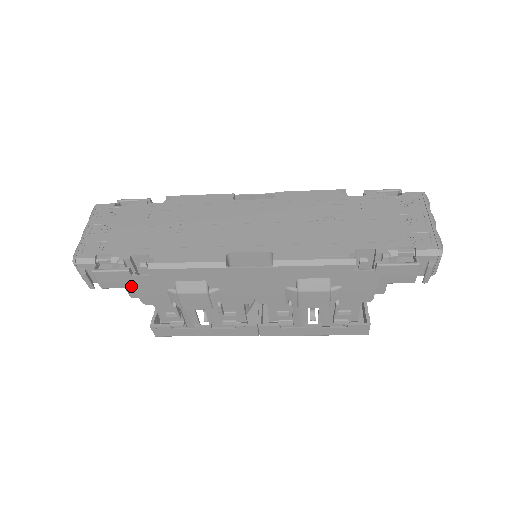
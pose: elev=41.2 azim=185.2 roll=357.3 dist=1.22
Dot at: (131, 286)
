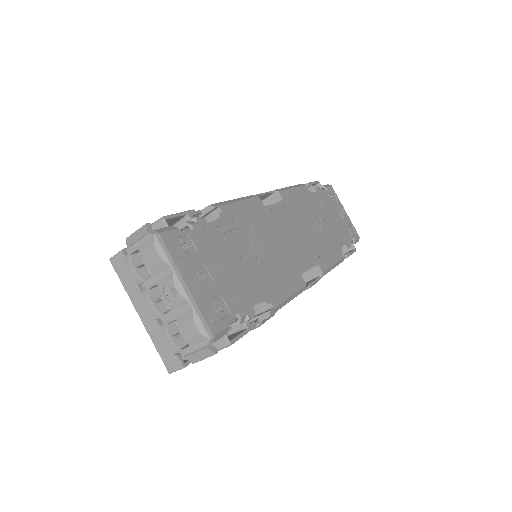
Dot at: occluded
